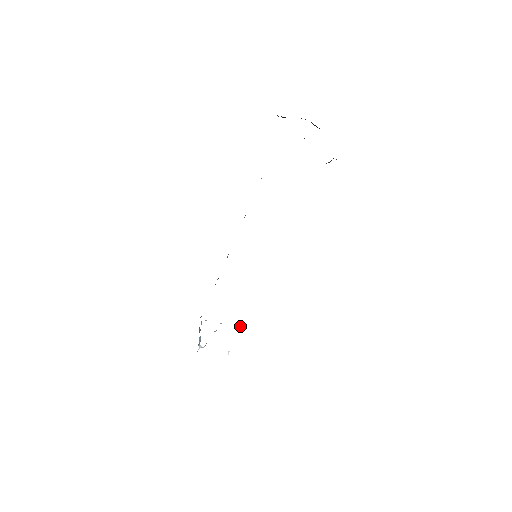
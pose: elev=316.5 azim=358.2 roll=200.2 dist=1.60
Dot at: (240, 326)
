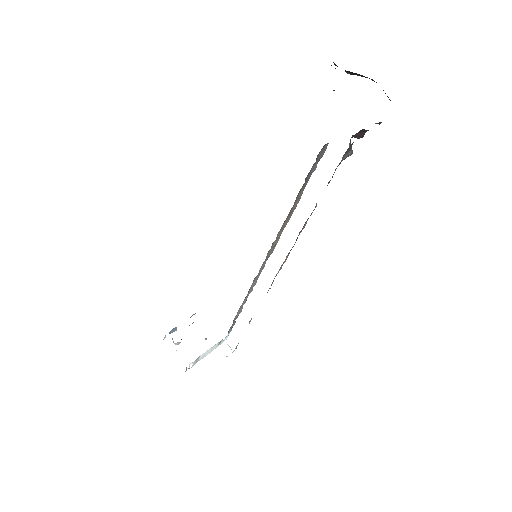
Dot at: occluded
